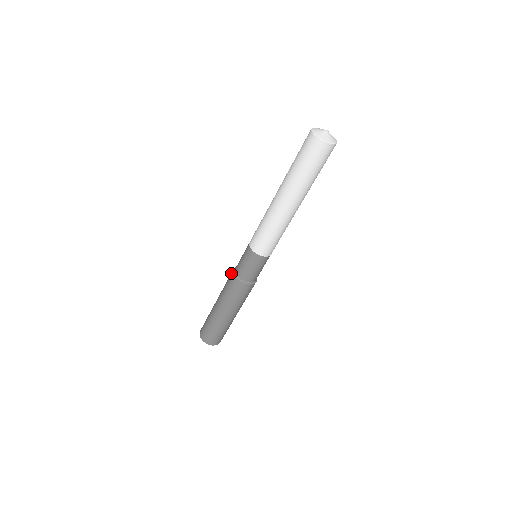
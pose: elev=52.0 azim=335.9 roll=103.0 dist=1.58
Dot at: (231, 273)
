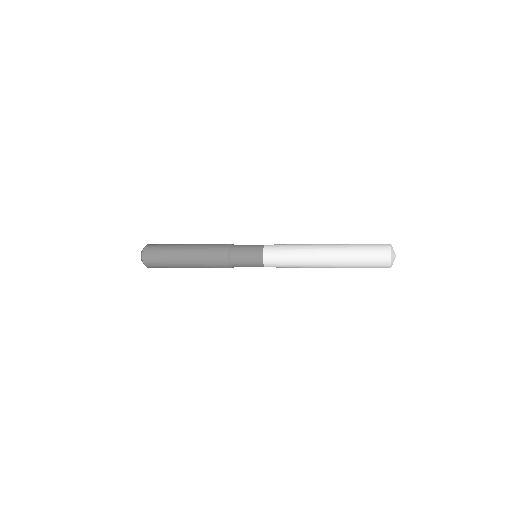
Dot at: (223, 254)
